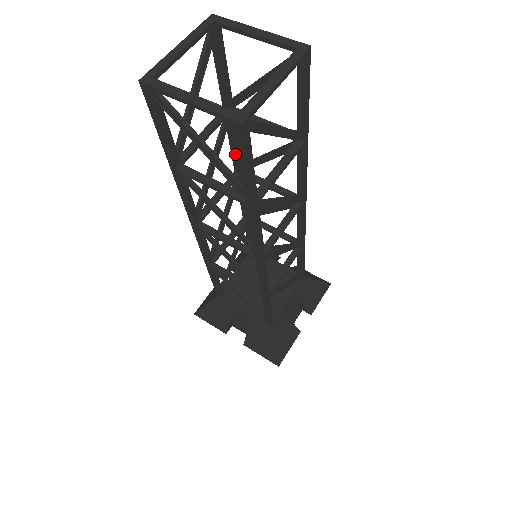
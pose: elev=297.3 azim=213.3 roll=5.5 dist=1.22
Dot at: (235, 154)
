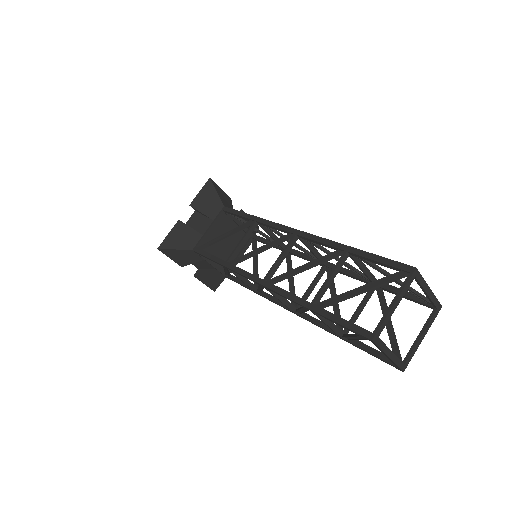
Dot at: (314, 242)
